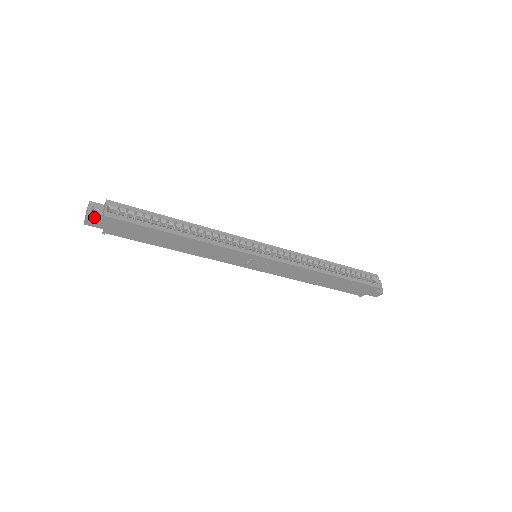
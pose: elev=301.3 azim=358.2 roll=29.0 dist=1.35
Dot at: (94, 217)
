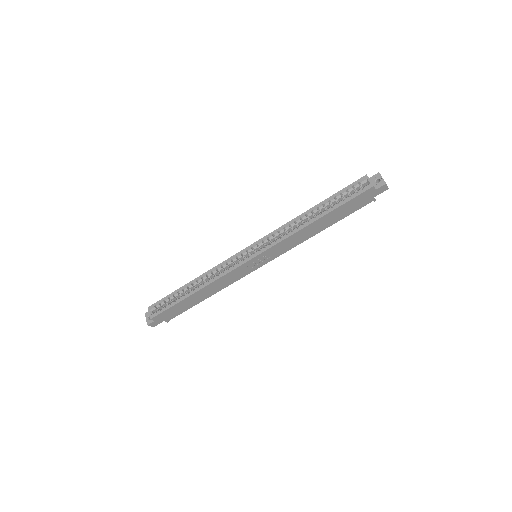
Dot at: (151, 322)
